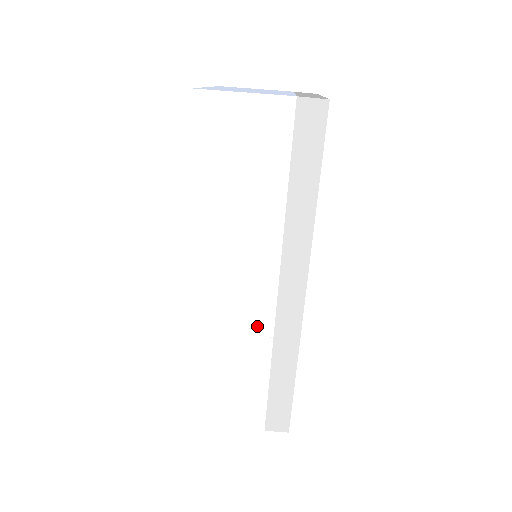
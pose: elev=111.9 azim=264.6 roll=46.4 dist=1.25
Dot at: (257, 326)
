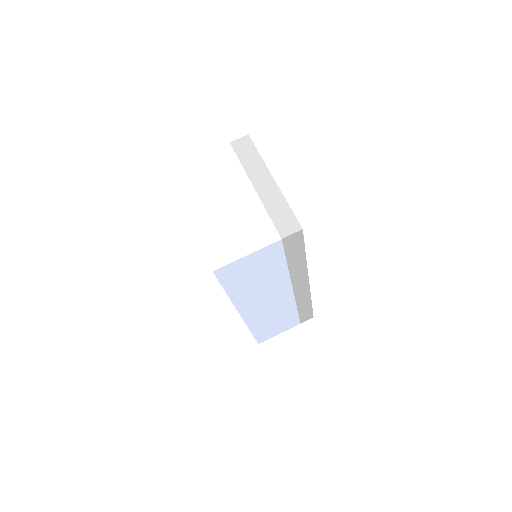
Dot at: (285, 305)
